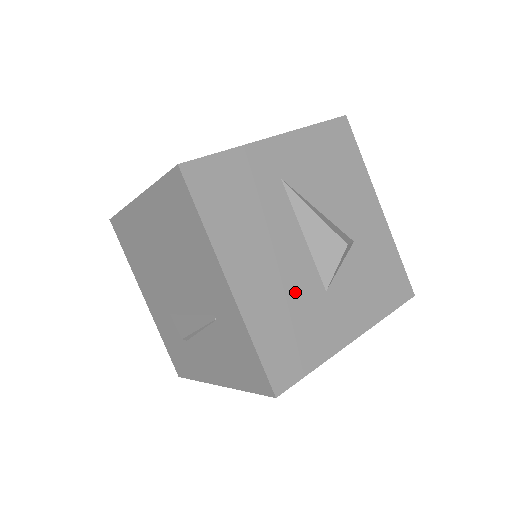
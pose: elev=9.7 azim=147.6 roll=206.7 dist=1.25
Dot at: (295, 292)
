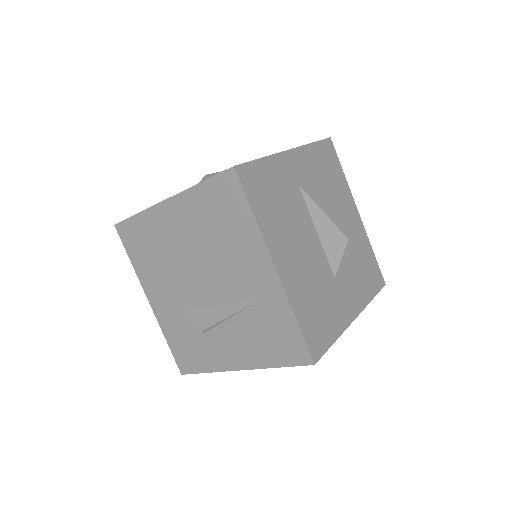
Dot at: (316, 278)
